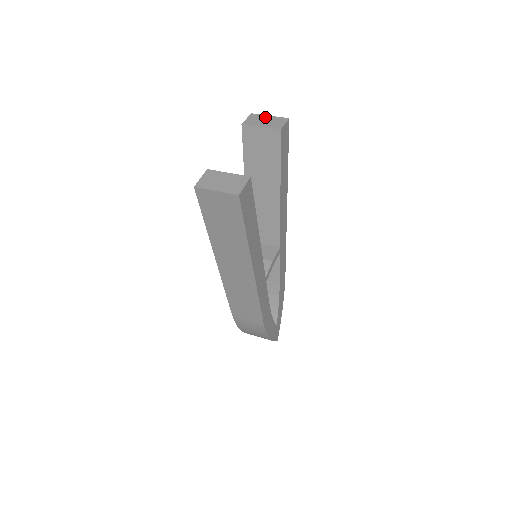
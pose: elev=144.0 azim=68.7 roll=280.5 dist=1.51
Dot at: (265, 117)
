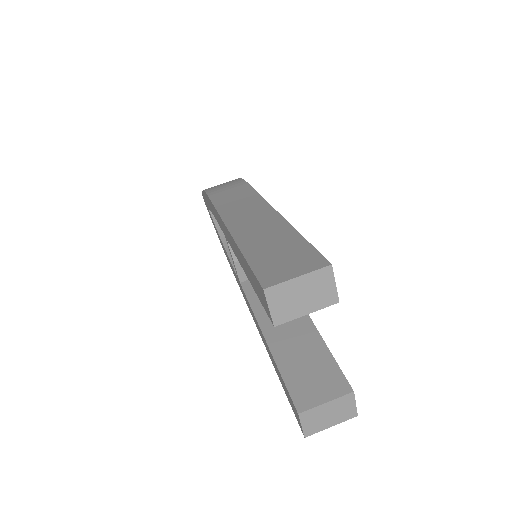
Dot at: (294, 287)
